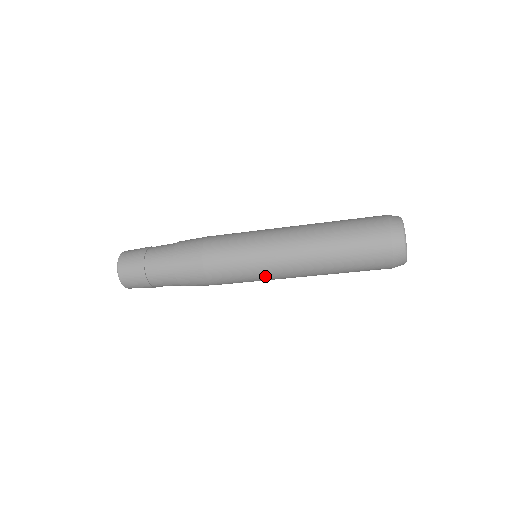
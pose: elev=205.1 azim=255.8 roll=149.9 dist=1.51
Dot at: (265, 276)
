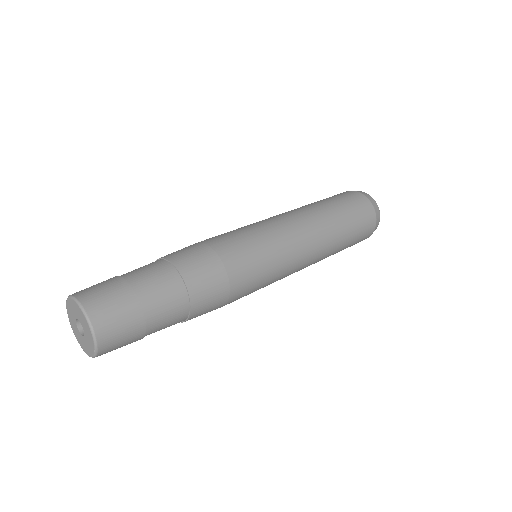
Dot at: (283, 276)
